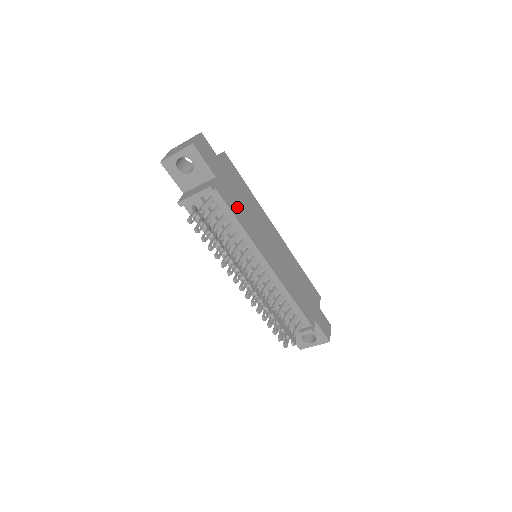
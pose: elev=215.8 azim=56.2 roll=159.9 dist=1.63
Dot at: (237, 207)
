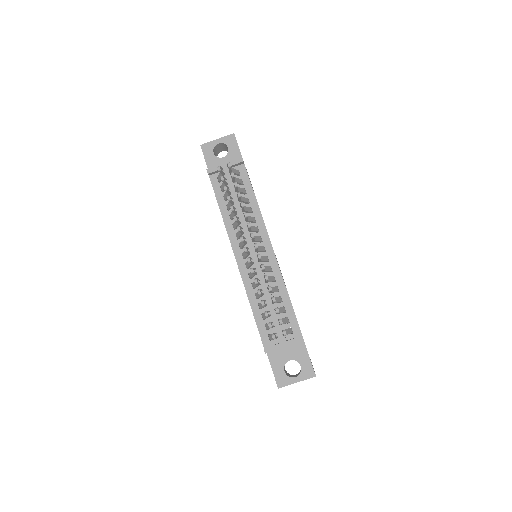
Dot at: occluded
